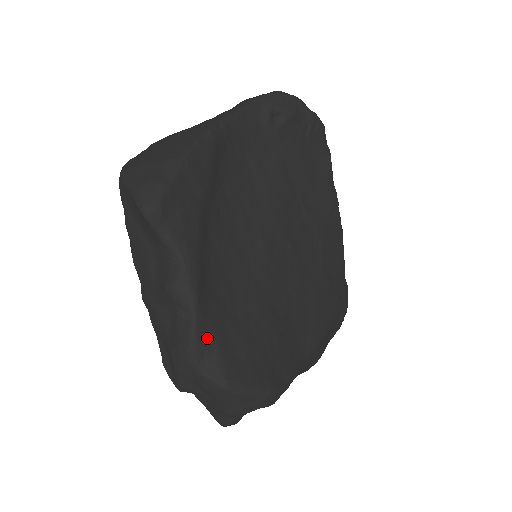
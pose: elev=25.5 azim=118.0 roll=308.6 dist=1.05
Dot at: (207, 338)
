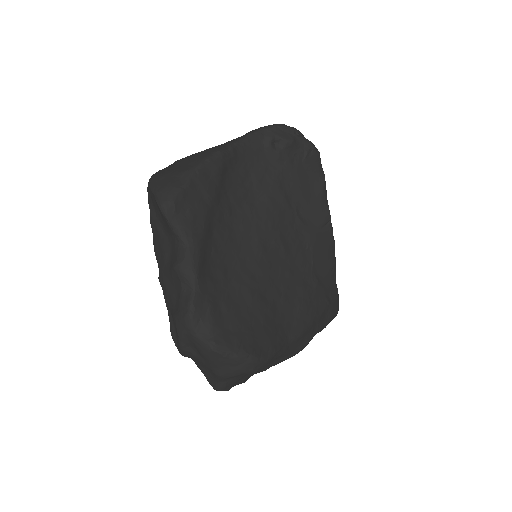
Dot at: (203, 309)
